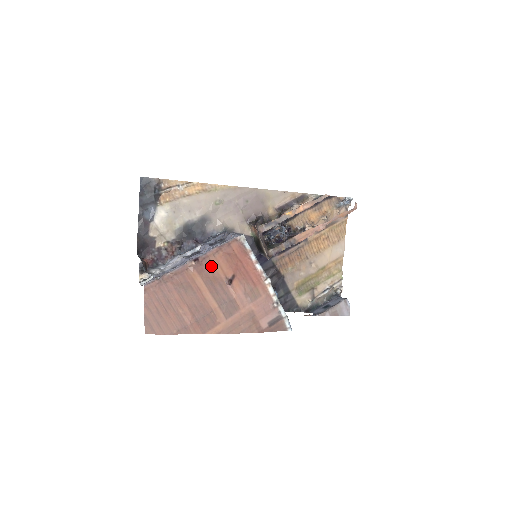
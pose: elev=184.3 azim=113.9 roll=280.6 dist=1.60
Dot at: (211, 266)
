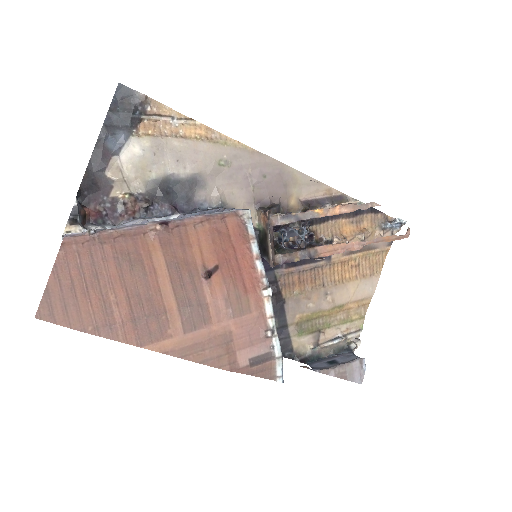
Dot at: (185, 241)
